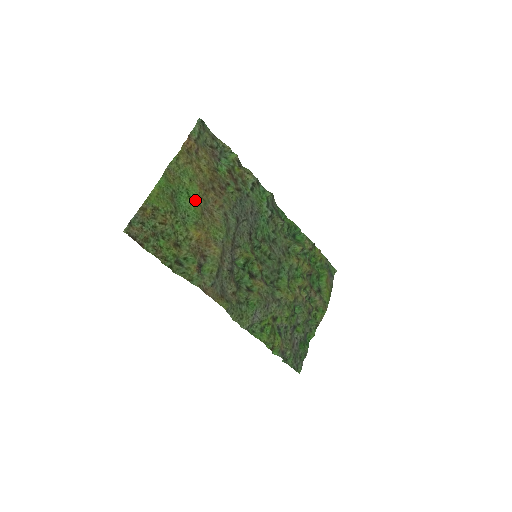
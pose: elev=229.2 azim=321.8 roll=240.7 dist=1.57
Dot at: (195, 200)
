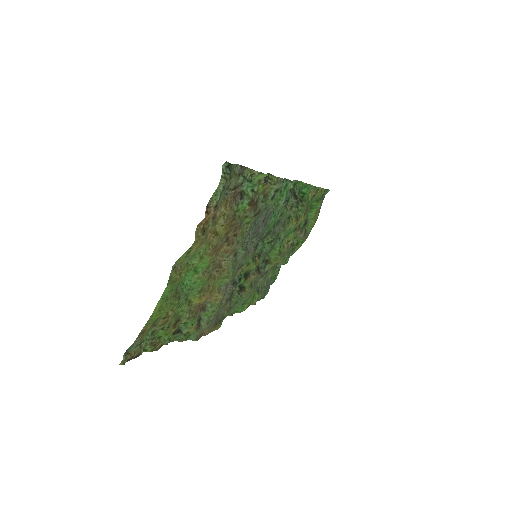
Dot at: (203, 270)
